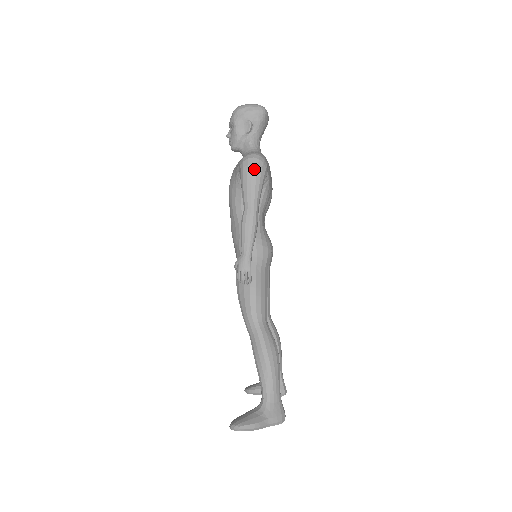
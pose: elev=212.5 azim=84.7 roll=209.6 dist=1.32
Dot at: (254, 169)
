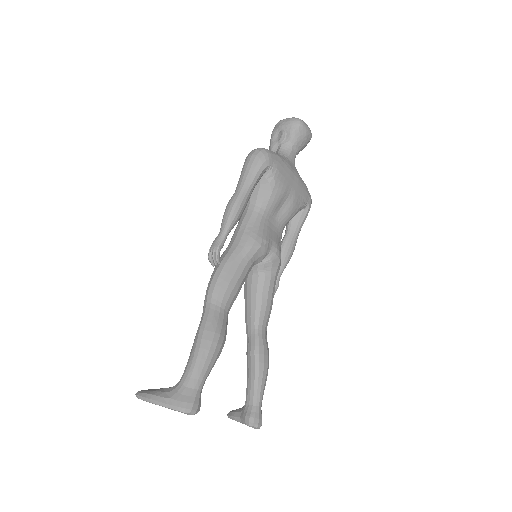
Dot at: (252, 158)
